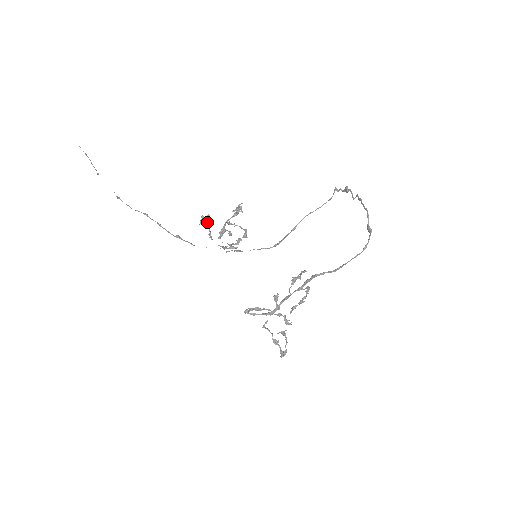
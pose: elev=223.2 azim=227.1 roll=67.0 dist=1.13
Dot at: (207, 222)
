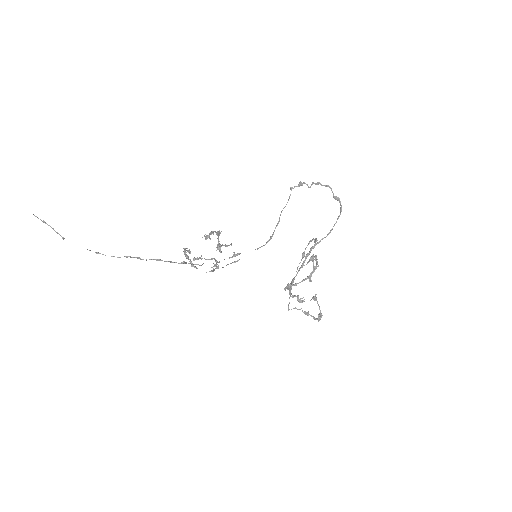
Dot at: (187, 255)
